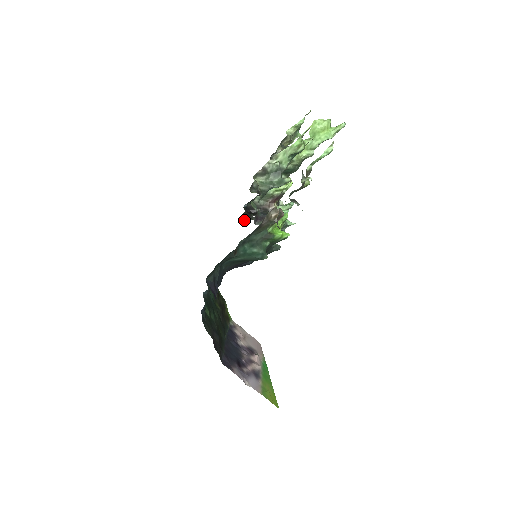
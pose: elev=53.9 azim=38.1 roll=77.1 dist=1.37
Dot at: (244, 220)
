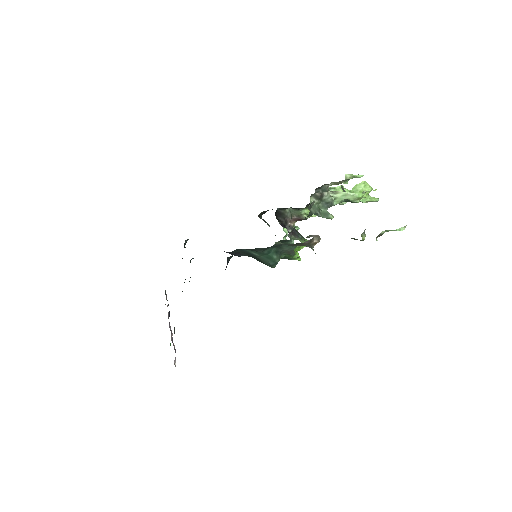
Dot at: (258, 216)
